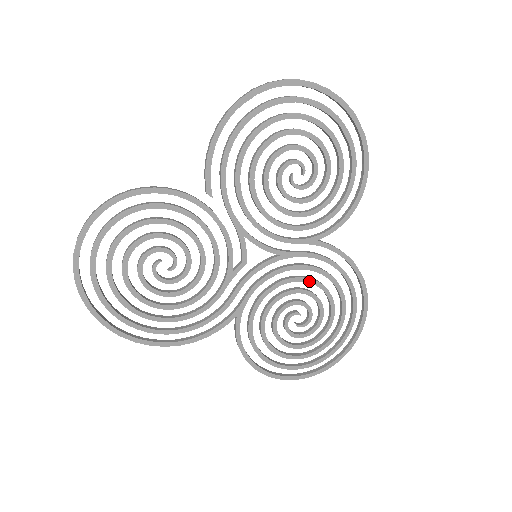
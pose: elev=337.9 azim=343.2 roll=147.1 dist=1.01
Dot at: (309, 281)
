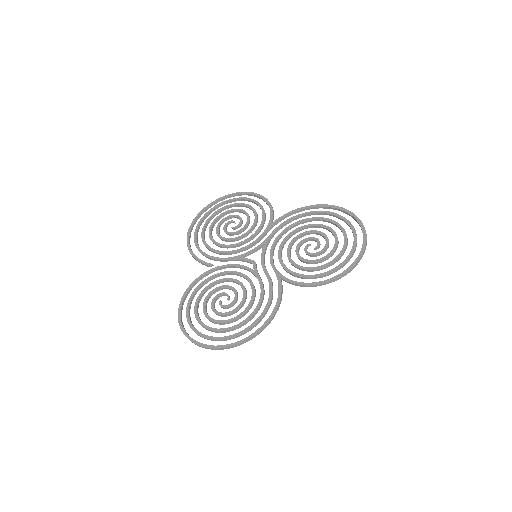
Dot at: (291, 234)
